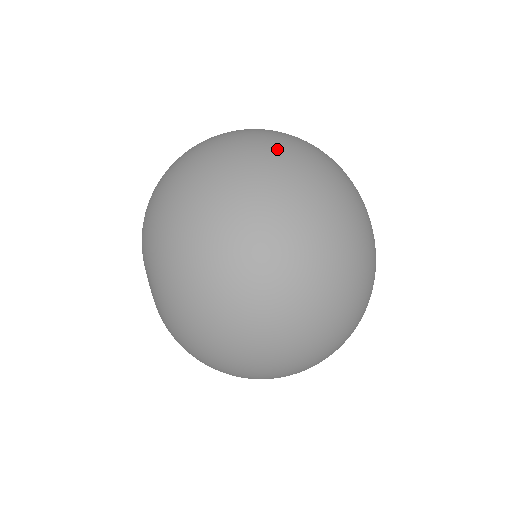
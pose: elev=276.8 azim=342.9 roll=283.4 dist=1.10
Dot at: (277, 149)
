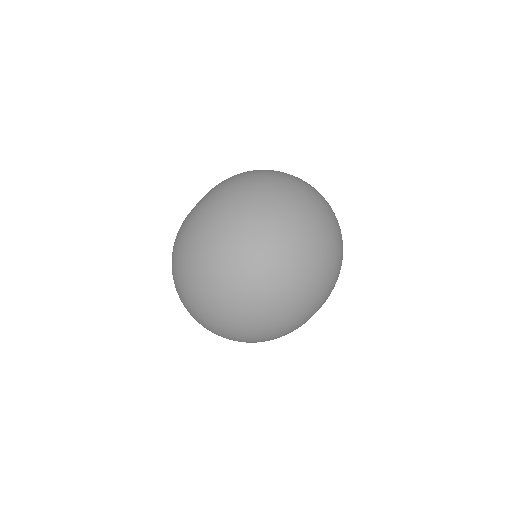
Dot at: (271, 279)
